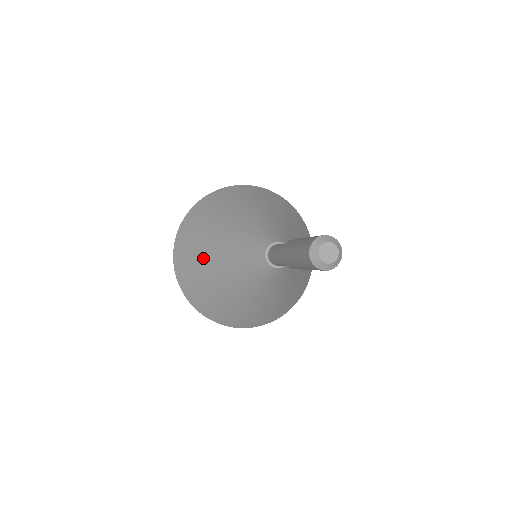
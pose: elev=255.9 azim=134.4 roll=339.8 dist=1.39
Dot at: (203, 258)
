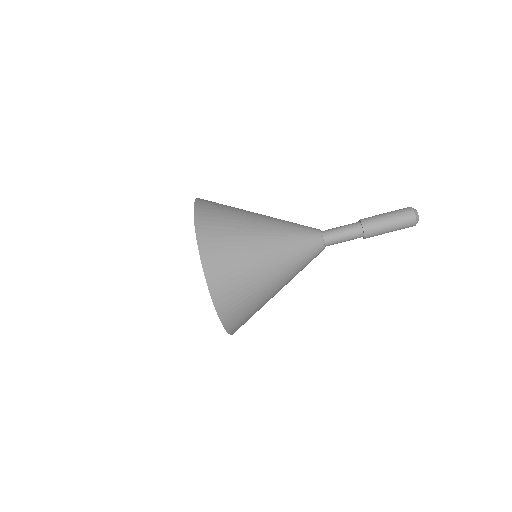
Dot at: (244, 212)
